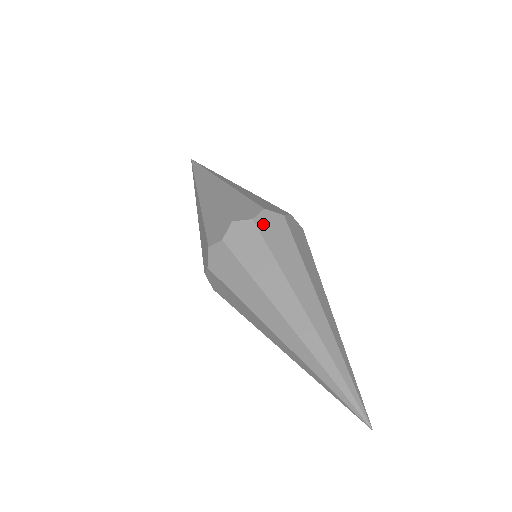
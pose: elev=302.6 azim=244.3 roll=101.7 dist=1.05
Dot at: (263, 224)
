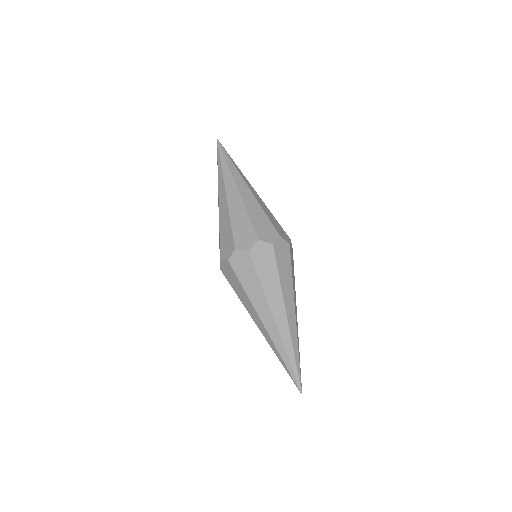
Dot at: (256, 254)
